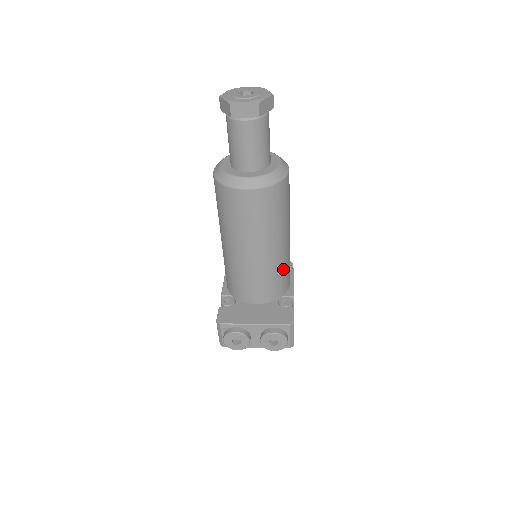
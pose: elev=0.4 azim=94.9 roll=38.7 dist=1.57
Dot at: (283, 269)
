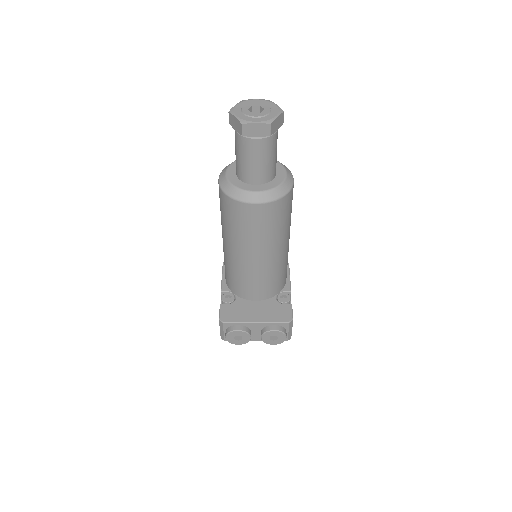
Dot at: (282, 269)
